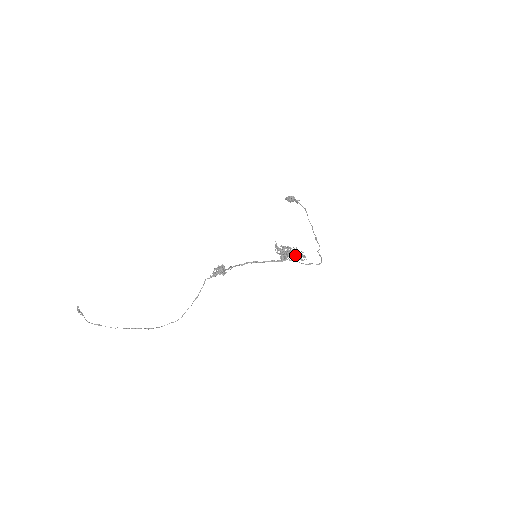
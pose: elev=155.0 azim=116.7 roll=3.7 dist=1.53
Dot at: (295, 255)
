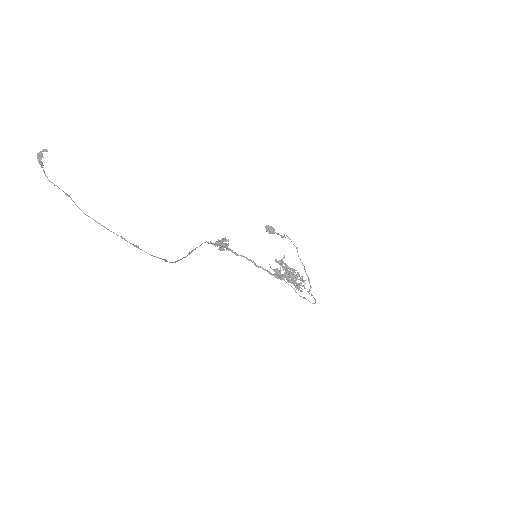
Dot at: (294, 281)
